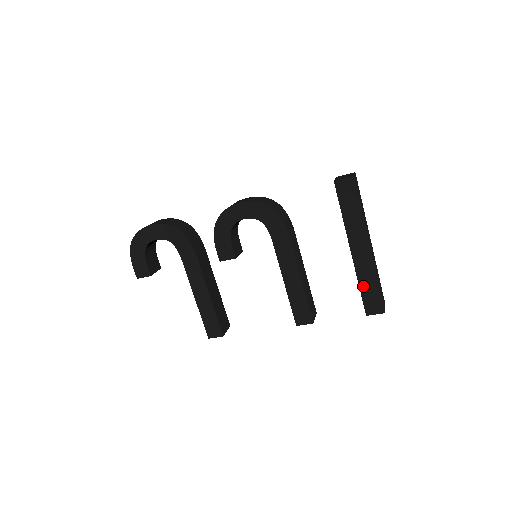
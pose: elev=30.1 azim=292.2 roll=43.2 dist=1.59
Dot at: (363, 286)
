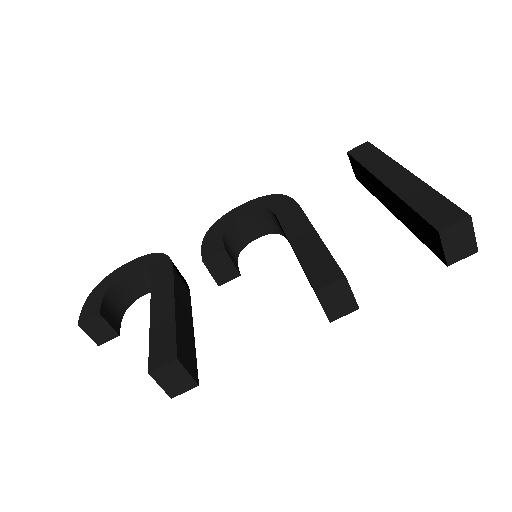
Dot at: (416, 204)
